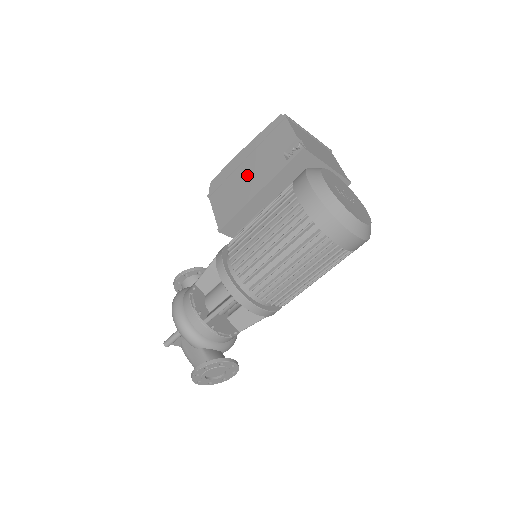
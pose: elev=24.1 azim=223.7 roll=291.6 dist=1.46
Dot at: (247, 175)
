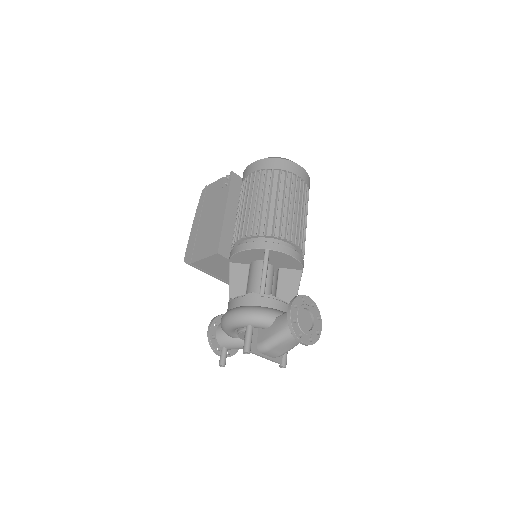
Dot at: (208, 221)
